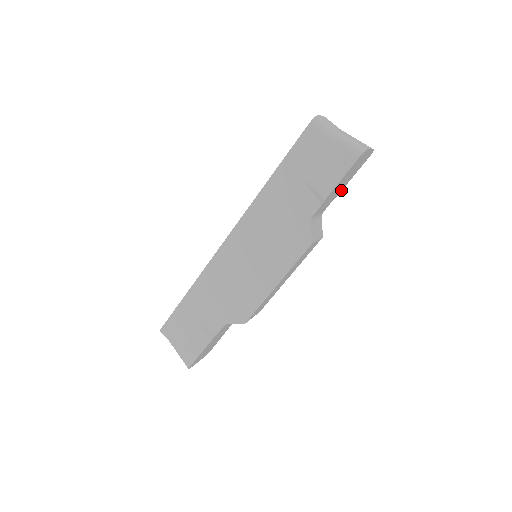
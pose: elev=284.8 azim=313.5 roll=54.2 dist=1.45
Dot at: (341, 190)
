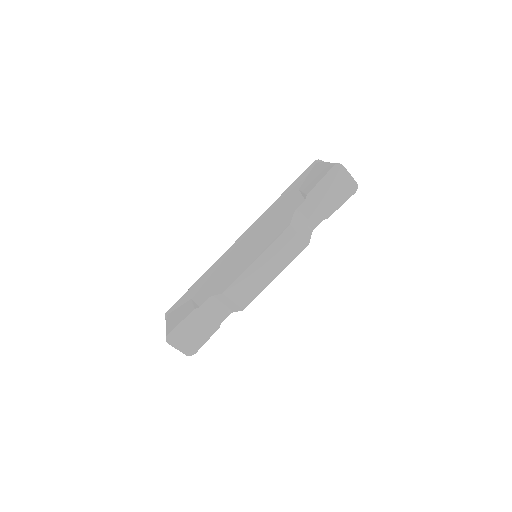
Dot at: (331, 214)
